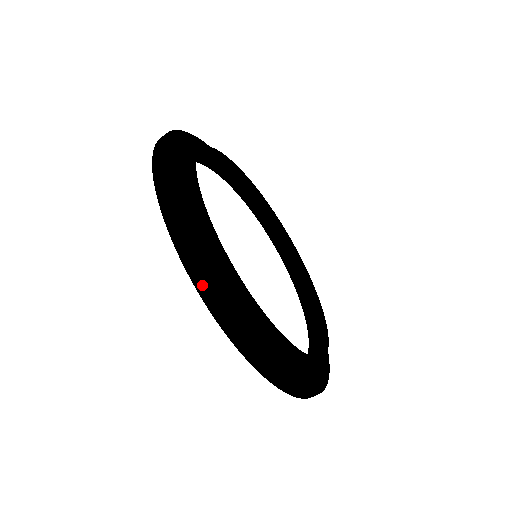
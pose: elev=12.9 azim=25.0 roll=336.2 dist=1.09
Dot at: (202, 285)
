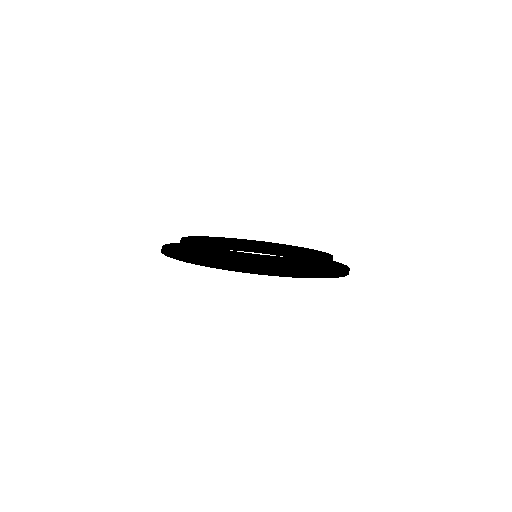
Dot at: (188, 259)
